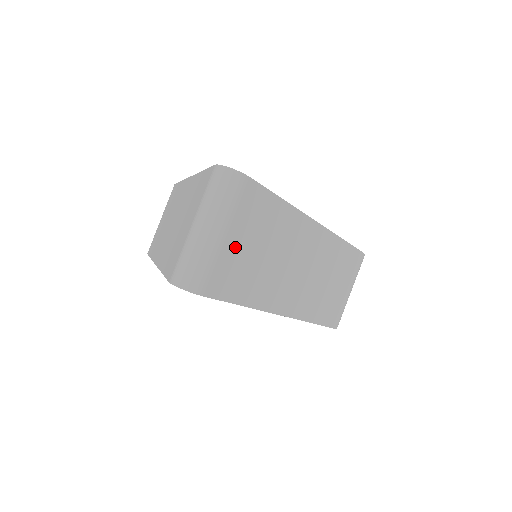
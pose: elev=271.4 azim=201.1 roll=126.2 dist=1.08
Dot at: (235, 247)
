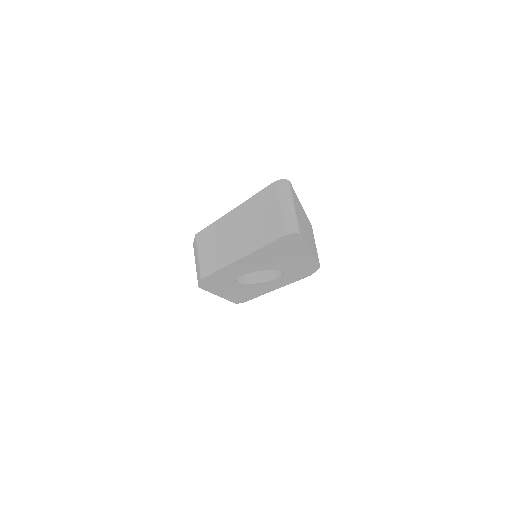
Dot at: (297, 213)
